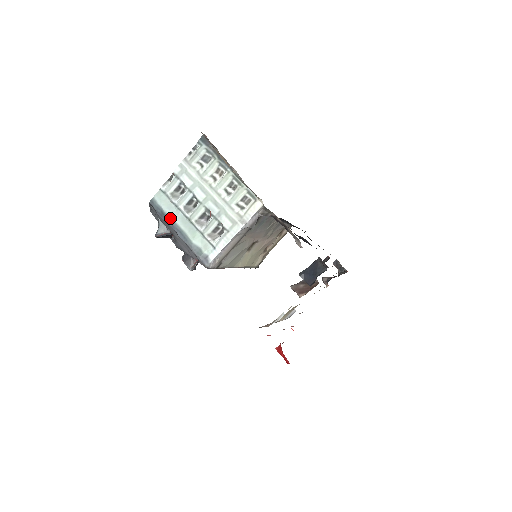
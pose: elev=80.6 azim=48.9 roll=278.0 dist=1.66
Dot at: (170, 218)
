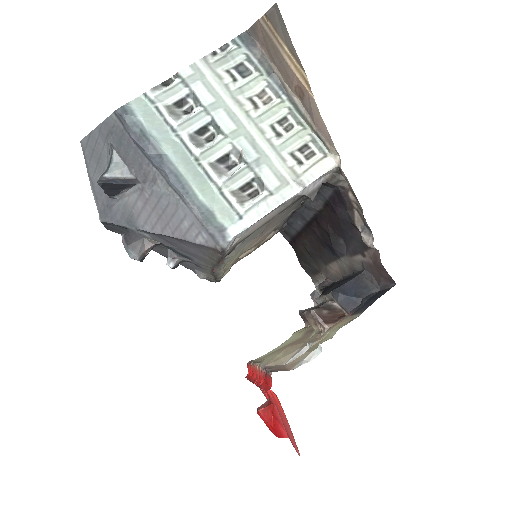
Dot at: (159, 147)
